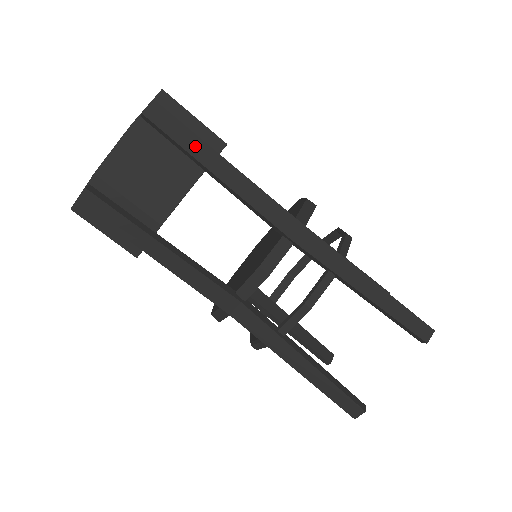
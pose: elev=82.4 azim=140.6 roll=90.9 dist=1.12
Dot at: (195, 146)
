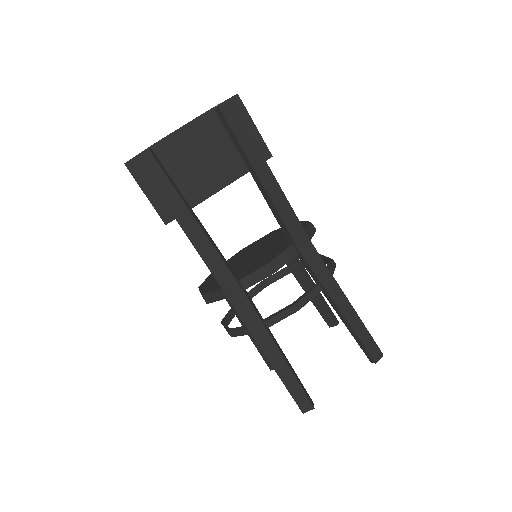
Dot at: (251, 149)
